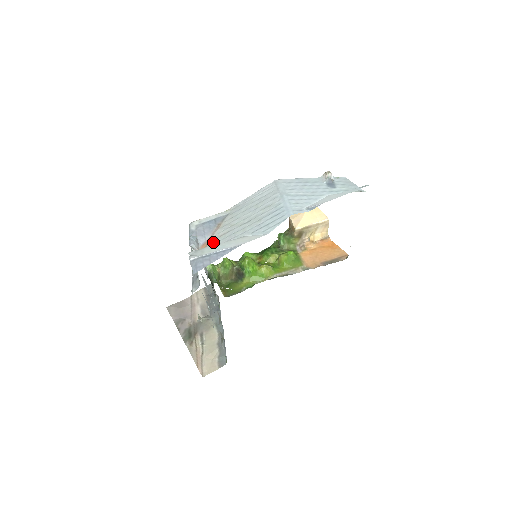
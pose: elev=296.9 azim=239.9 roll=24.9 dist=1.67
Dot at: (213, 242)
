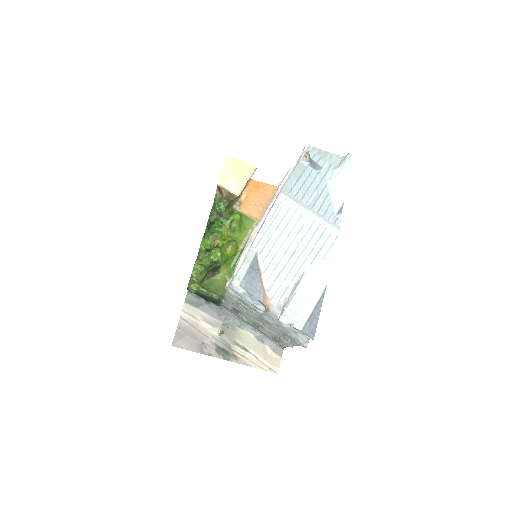
Dot at: (273, 291)
